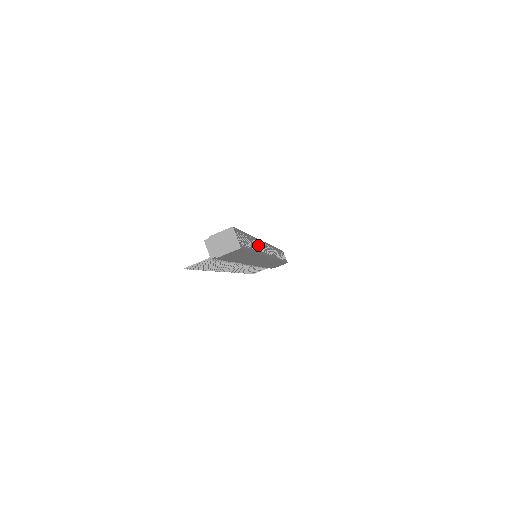
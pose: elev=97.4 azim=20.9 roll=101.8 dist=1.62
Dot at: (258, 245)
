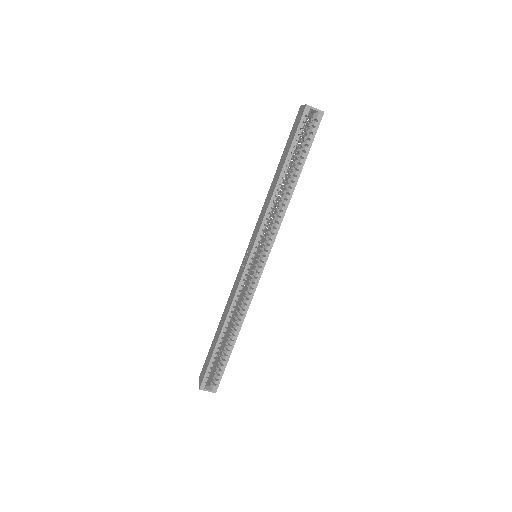
Dot at: (239, 297)
